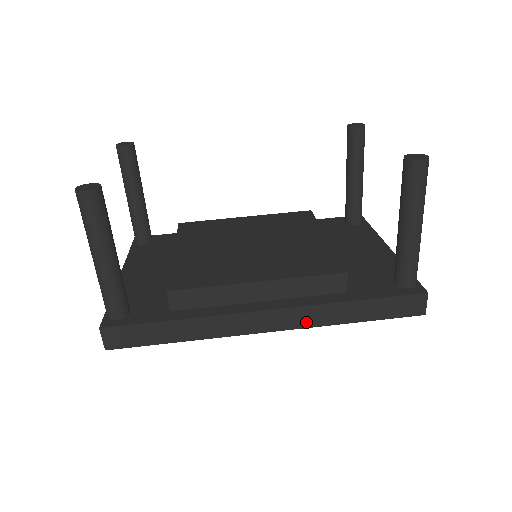
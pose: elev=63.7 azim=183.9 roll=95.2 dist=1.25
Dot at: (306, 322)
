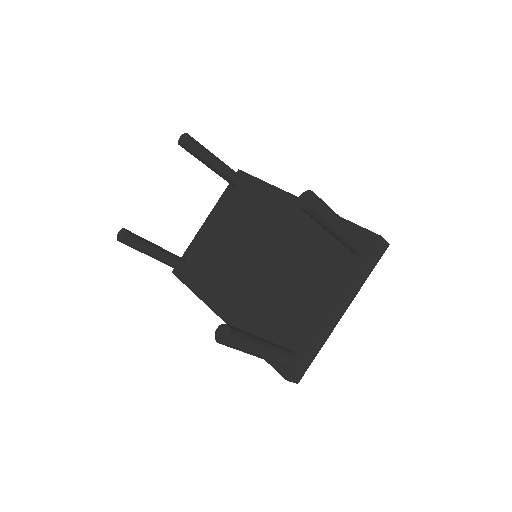
Dot at: occluded
